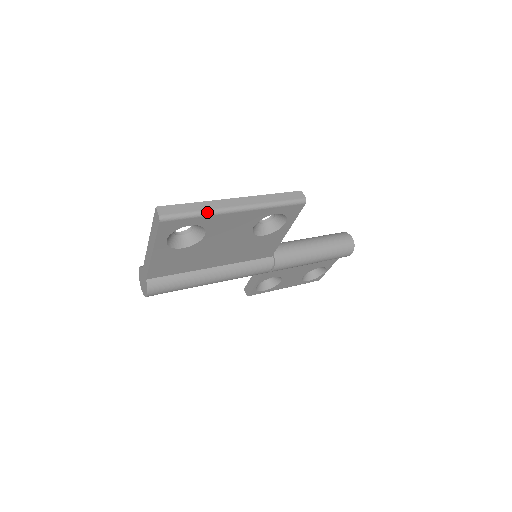
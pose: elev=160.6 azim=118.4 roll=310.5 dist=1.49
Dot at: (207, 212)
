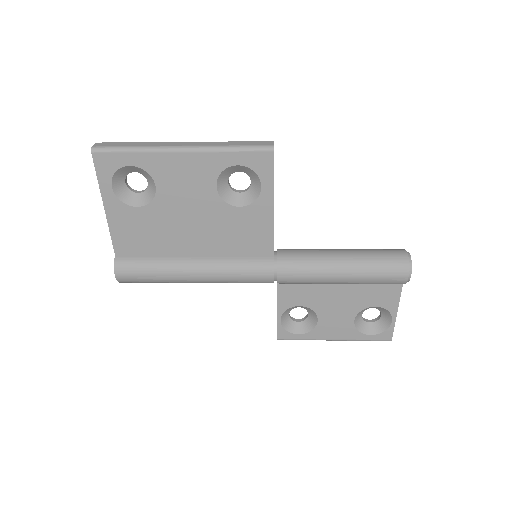
Dot at: (144, 148)
